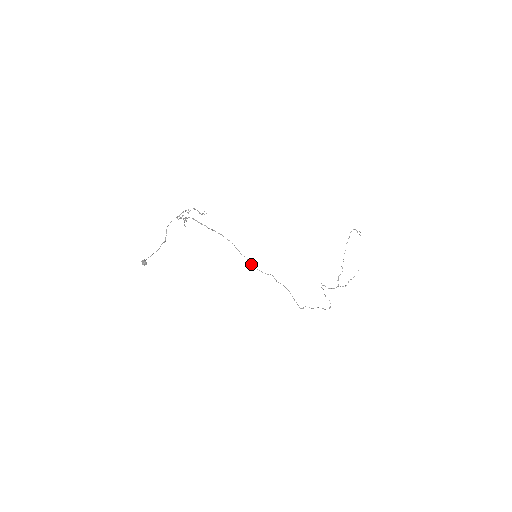
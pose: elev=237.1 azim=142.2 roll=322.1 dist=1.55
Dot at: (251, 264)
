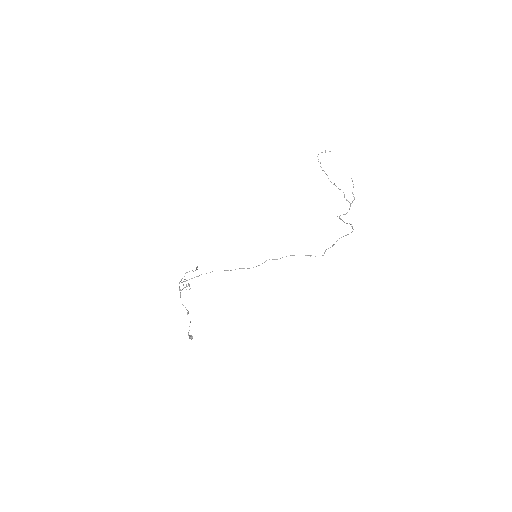
Dot at: occluded
